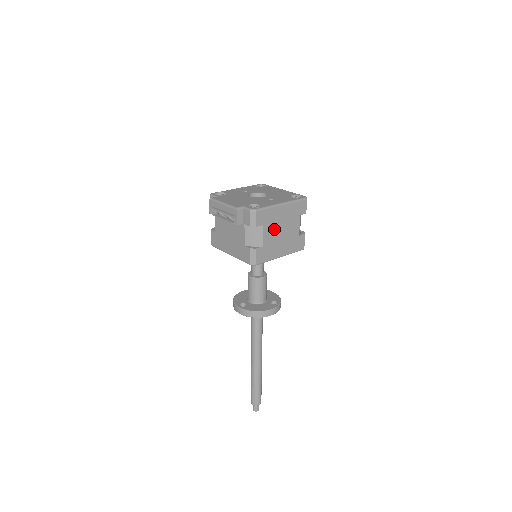
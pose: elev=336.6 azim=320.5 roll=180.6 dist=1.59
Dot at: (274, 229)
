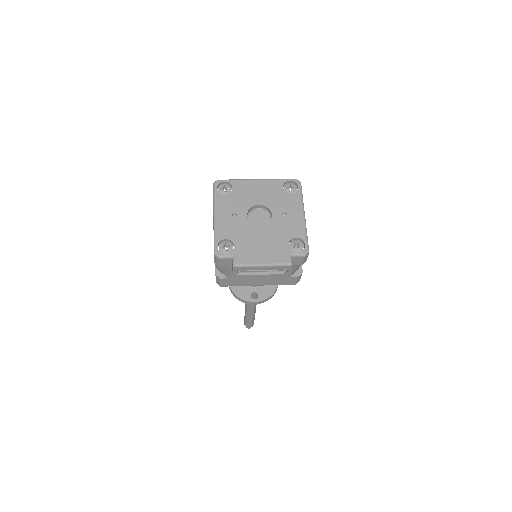
Dot at: occluded
